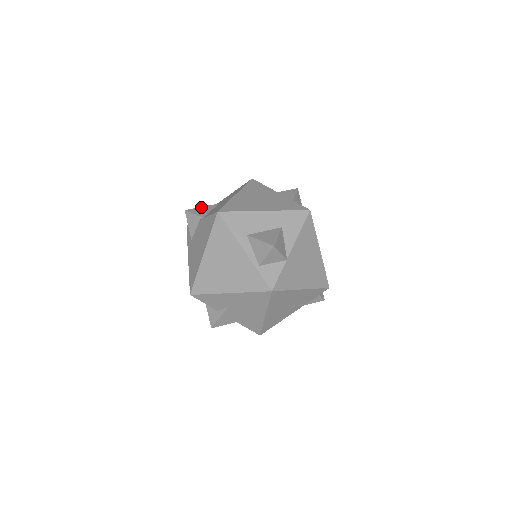
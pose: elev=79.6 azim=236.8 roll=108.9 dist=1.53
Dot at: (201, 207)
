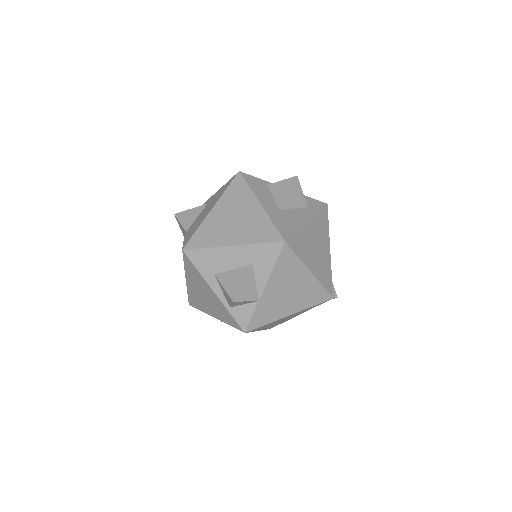
Dot at: (189, 210)
